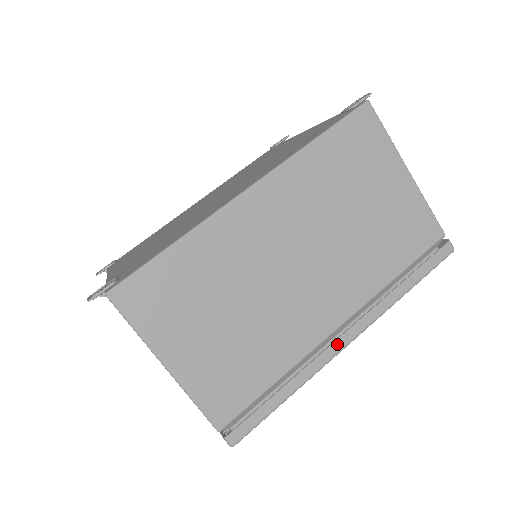
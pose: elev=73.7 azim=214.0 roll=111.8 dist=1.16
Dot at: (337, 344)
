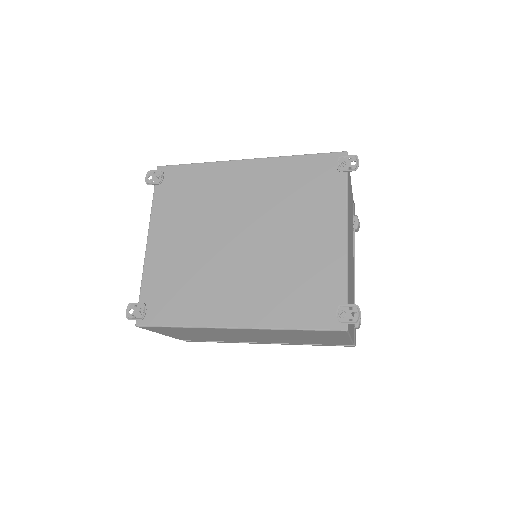
Dot at: (257, 343)
